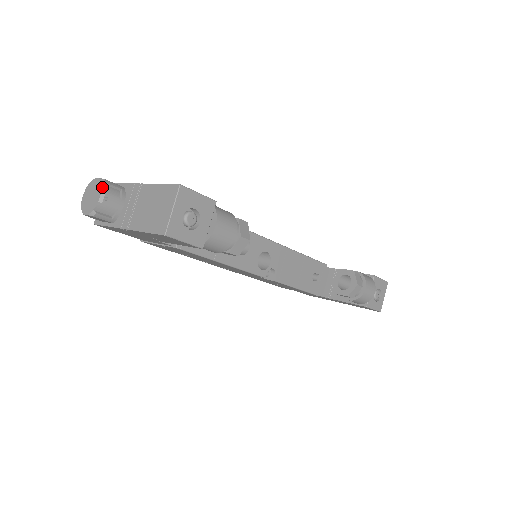
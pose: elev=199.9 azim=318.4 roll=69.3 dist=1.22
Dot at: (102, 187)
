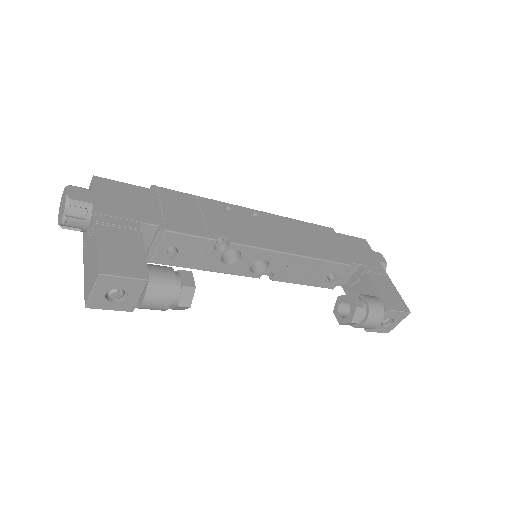
Dot at: (65, 209)
